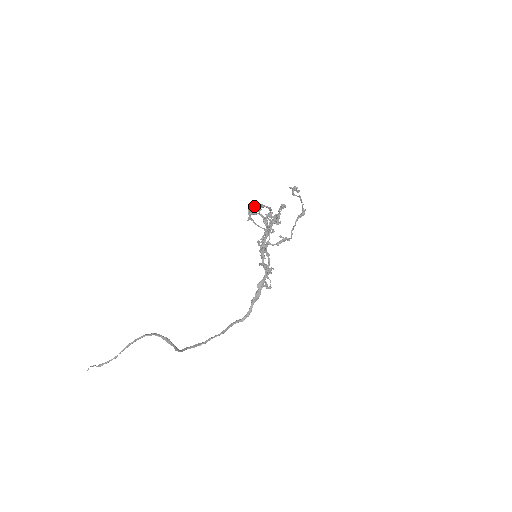
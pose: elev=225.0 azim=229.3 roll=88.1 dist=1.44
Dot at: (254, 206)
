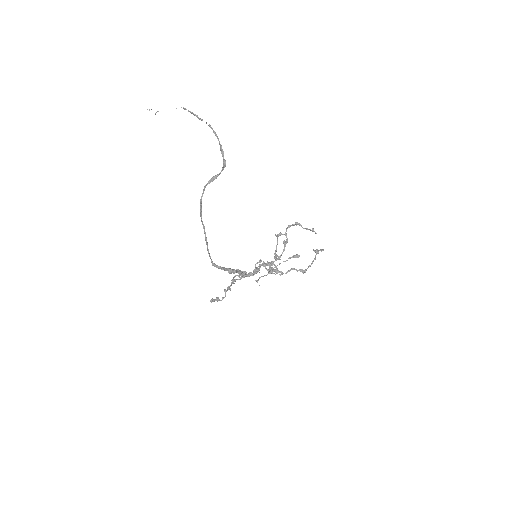
Dot at: (286, 234)
